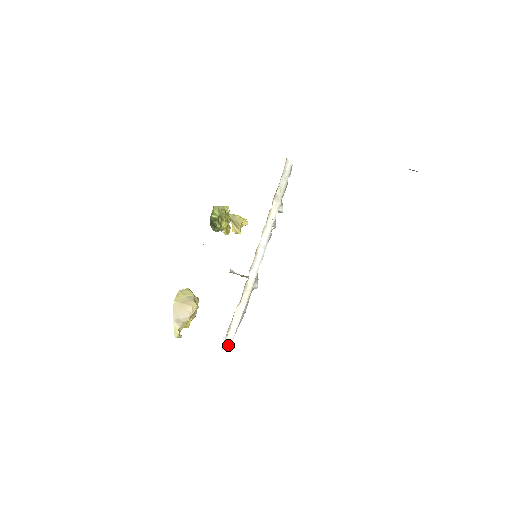
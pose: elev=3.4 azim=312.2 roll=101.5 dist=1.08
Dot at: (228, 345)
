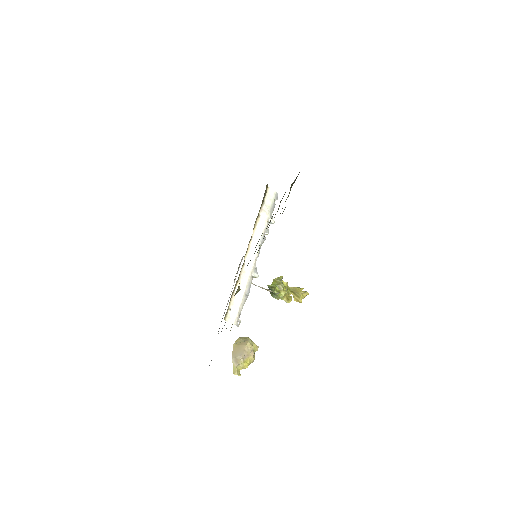
Dot at: (233, 320)
